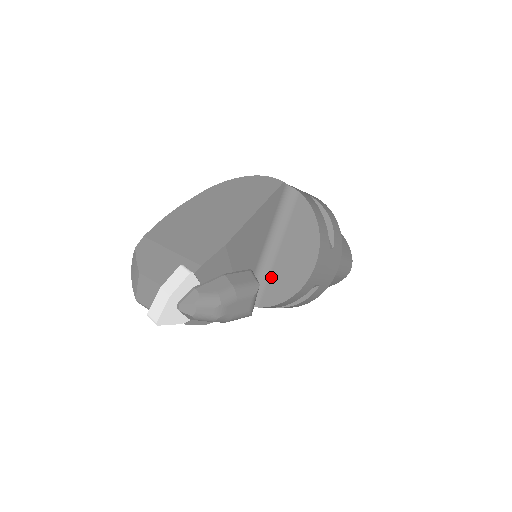
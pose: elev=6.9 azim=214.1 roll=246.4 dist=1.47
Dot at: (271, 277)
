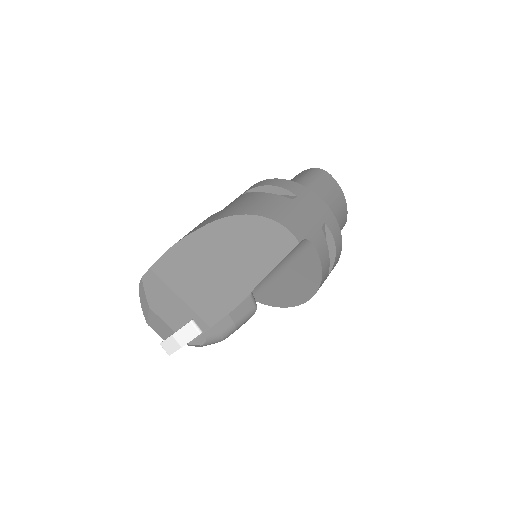
Dot at: (267, 287)
